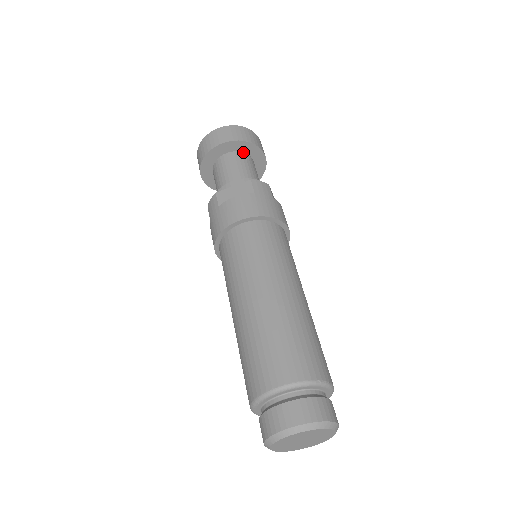
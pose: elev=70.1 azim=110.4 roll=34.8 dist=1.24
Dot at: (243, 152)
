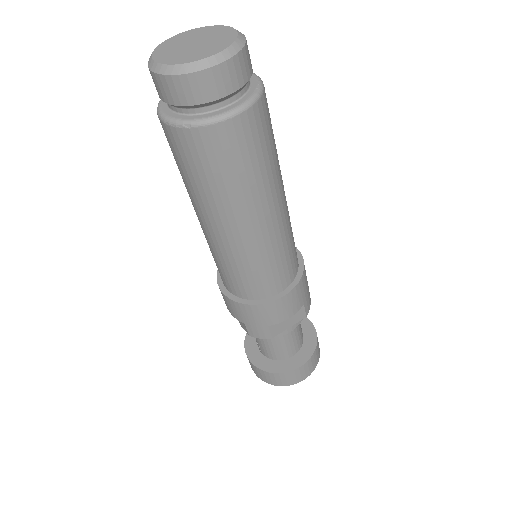
Dot at: occluded
